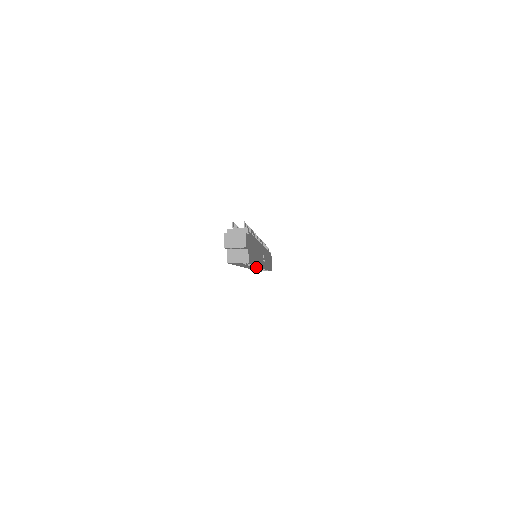
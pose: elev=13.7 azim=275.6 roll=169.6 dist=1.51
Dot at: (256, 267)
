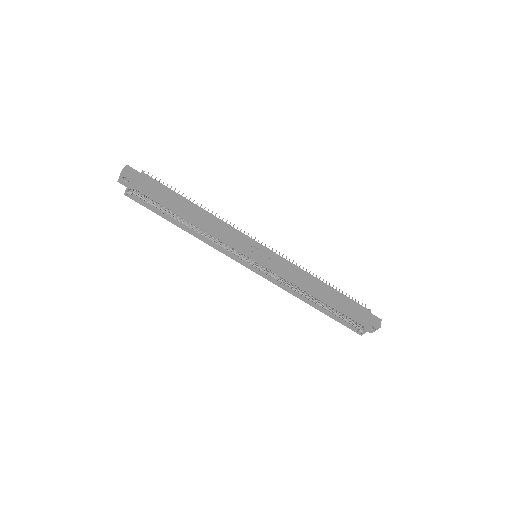
Dot at: (278, 280)
